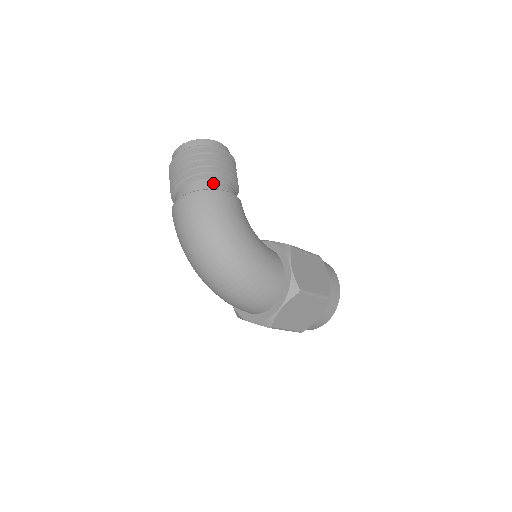
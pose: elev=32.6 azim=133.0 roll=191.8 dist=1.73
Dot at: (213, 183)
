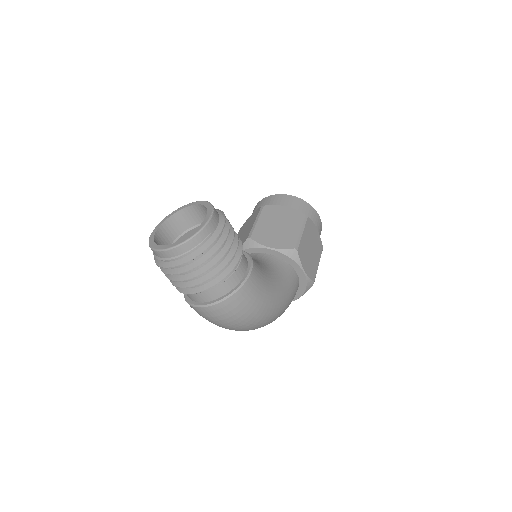
Dot at: (232, 278)
